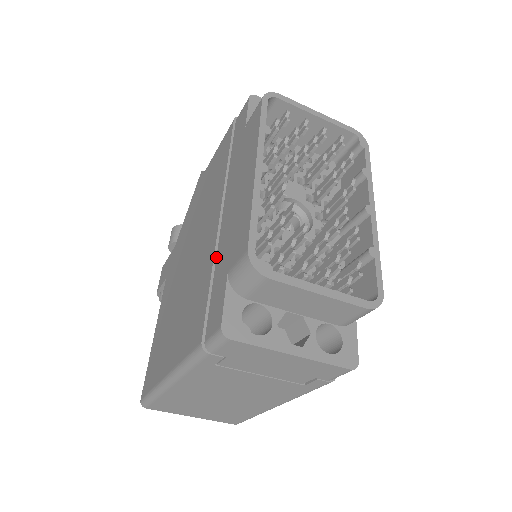
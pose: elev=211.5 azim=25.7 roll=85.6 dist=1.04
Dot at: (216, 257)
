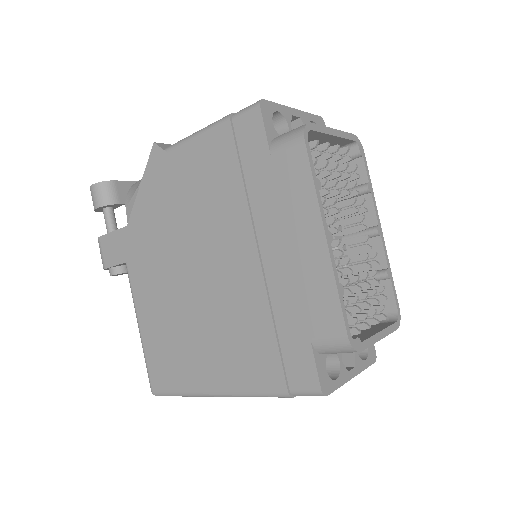
Dot at: (271, 306)
